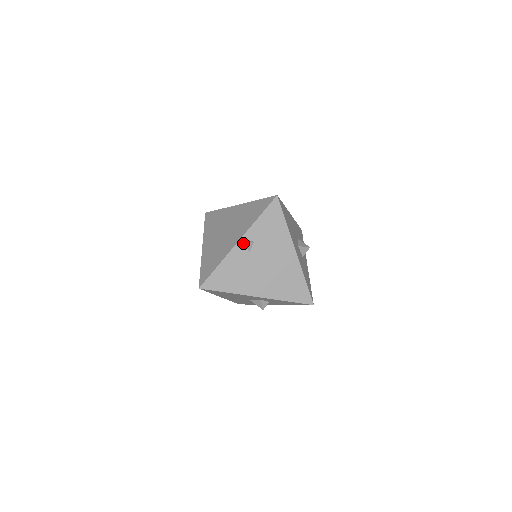
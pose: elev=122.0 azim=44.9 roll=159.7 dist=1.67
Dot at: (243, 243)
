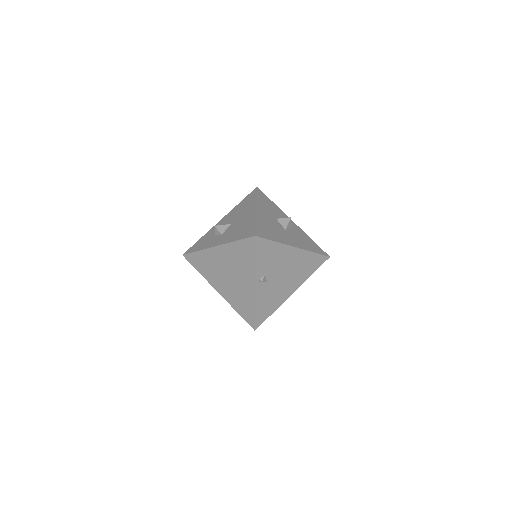
Dot at: (259, 283)
